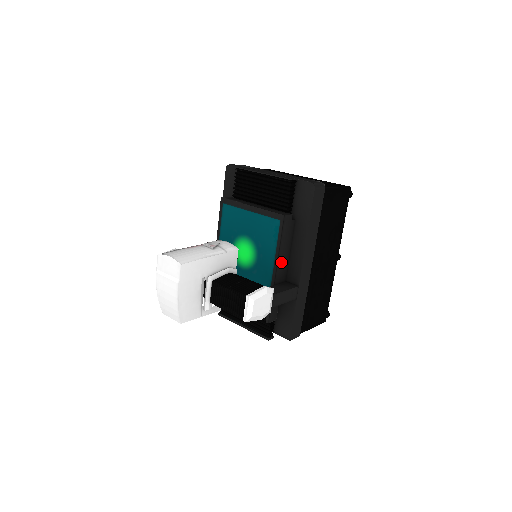
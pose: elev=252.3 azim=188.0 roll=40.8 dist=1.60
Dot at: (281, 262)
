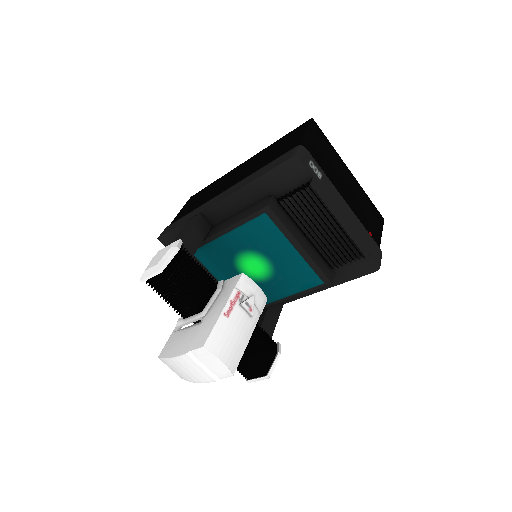
Dot at: occluded
